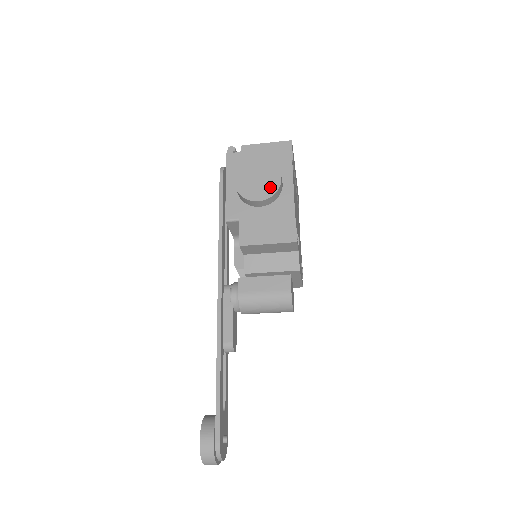
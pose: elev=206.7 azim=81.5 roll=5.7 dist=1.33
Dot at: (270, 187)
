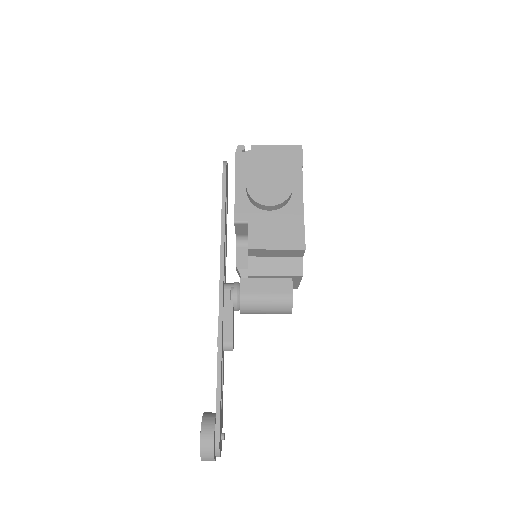
Dot at: (282, 192)
